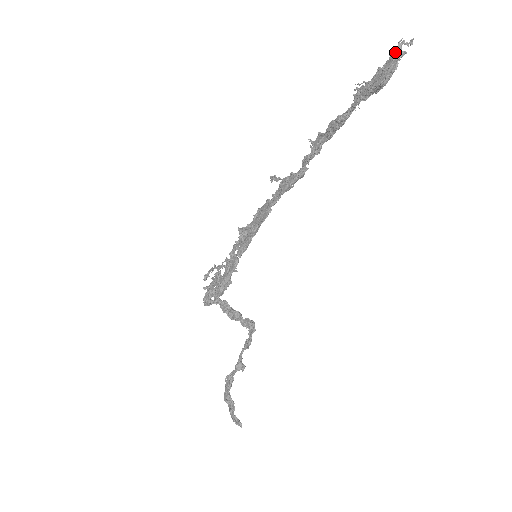
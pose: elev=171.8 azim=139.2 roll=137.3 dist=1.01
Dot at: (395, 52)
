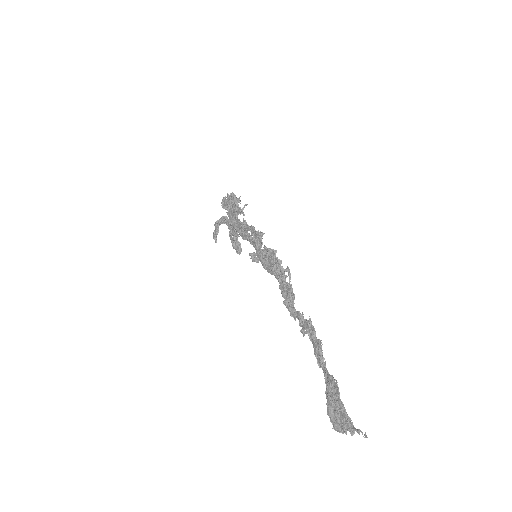
Dot at: (352, 426)
